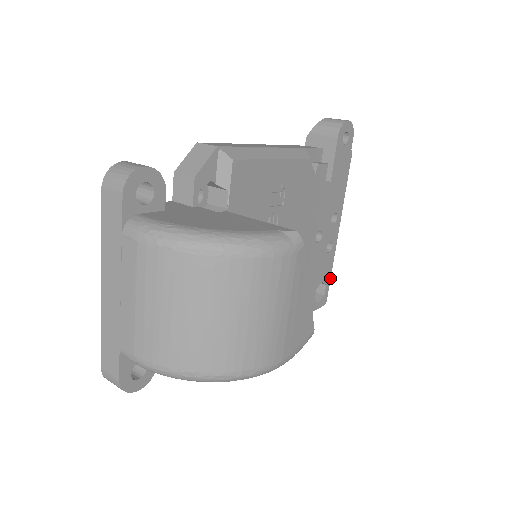
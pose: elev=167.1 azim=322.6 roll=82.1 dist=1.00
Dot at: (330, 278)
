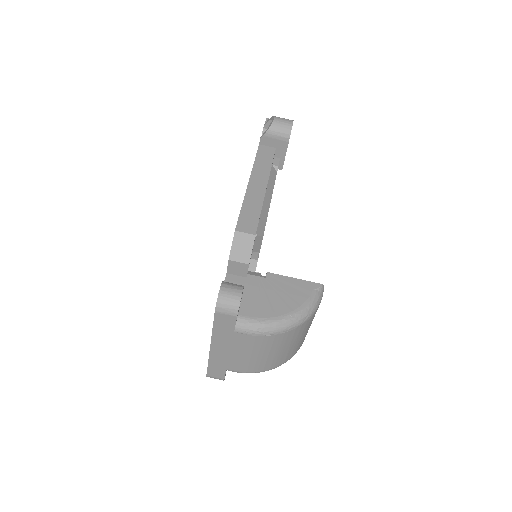
Dot at: occluded
